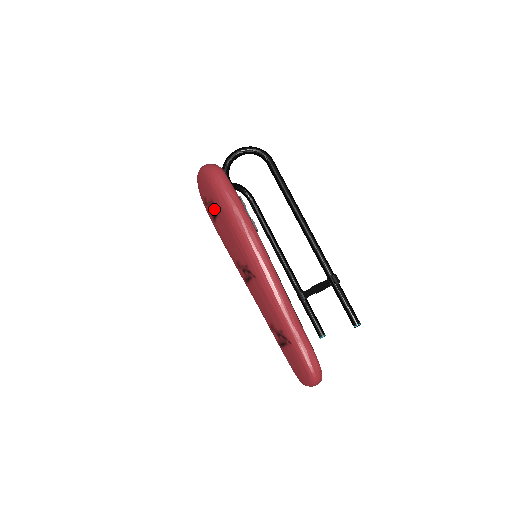
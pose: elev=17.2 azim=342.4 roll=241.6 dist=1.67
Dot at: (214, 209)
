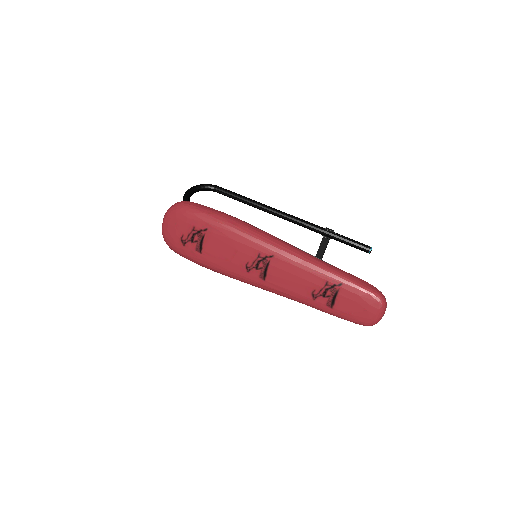
Dot at: (198, 236)
